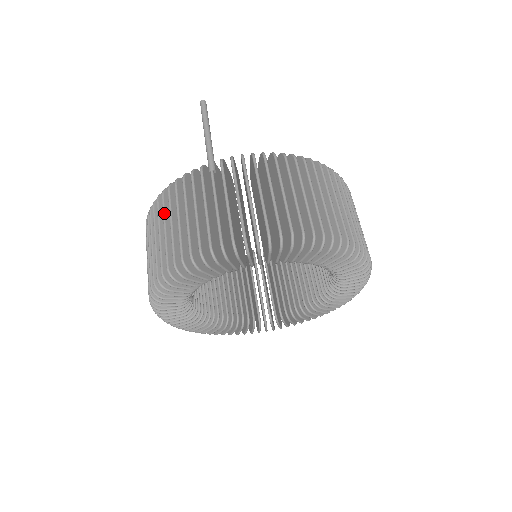
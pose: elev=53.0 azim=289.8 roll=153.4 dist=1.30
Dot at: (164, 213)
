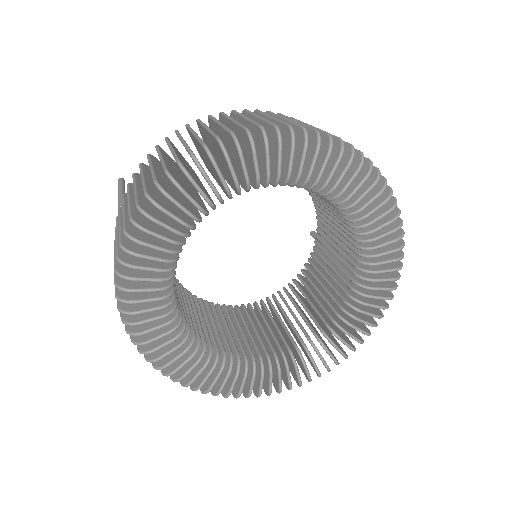
Dot at: occluded
